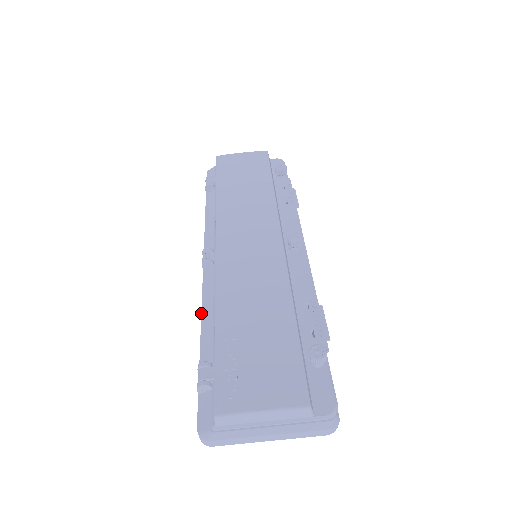
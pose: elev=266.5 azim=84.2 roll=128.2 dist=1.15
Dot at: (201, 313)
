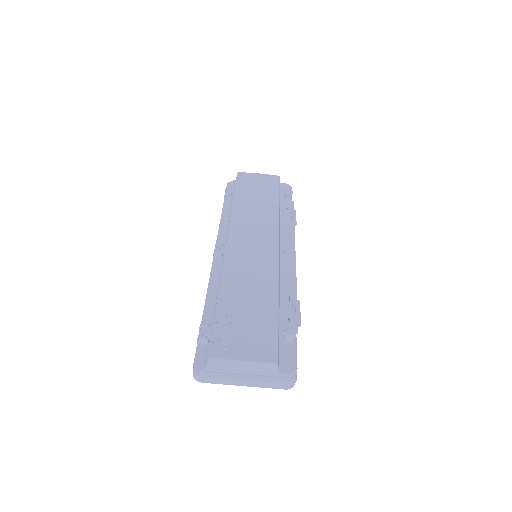
Dot at: (207, 290)
